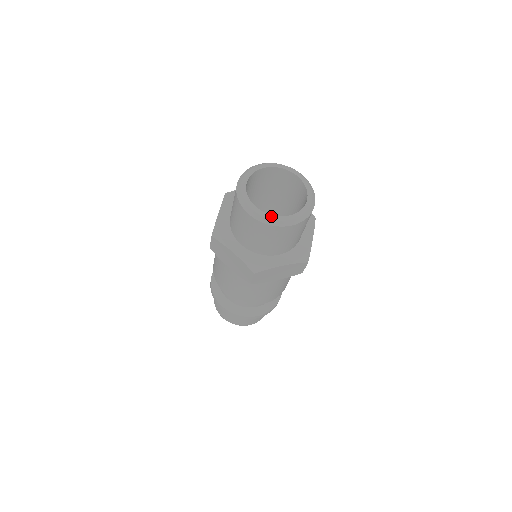
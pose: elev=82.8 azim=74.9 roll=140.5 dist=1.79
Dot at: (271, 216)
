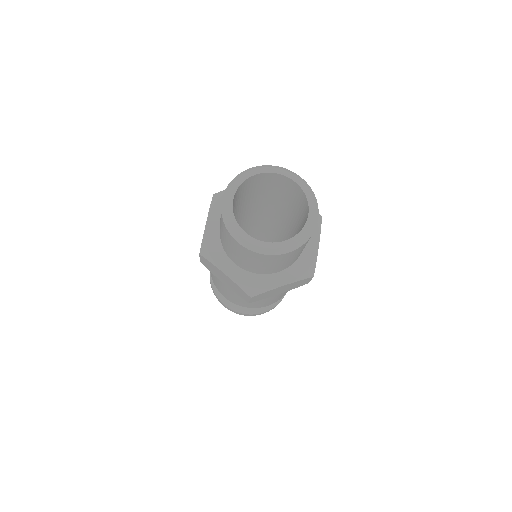
Dot at: (264, 243)
